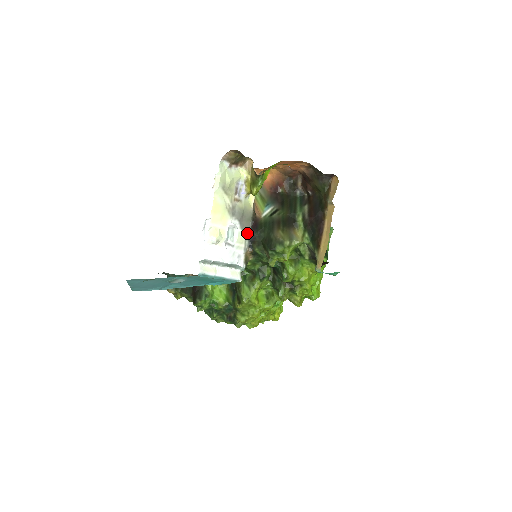
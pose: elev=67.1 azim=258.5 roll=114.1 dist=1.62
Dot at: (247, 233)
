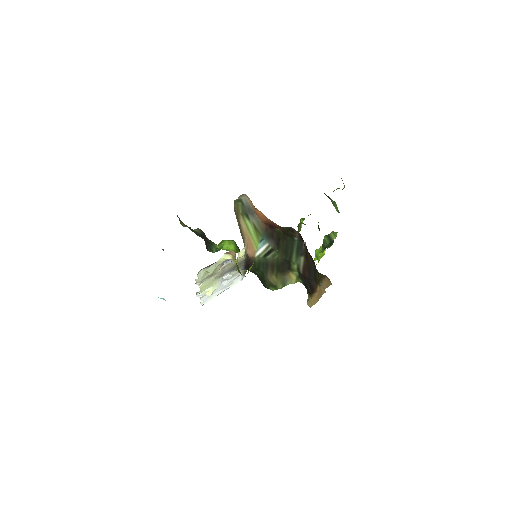
Dot at: (242, 267)
